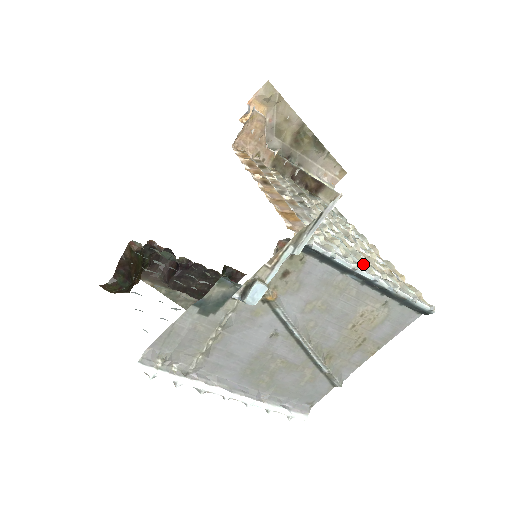
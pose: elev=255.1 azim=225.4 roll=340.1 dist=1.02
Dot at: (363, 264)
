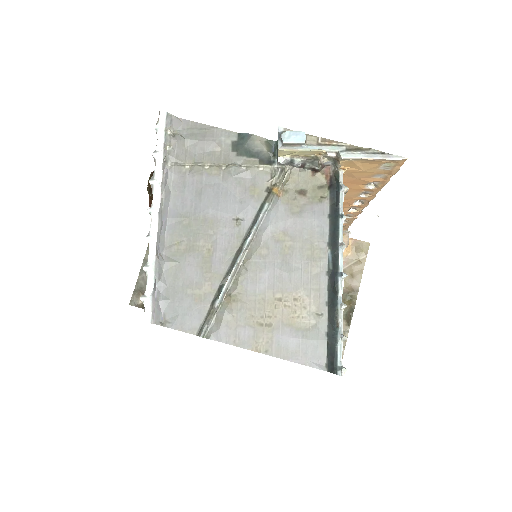
Dot at: occluded
